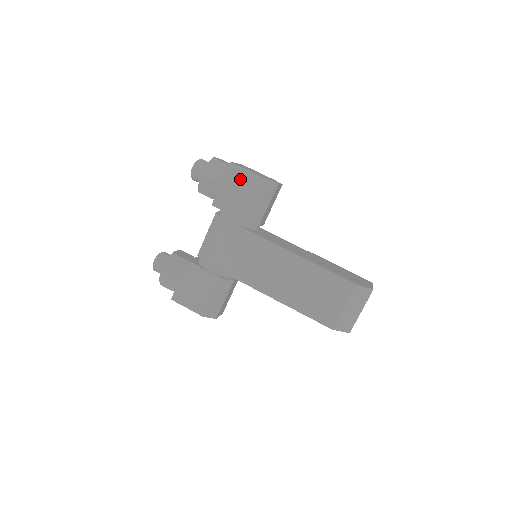
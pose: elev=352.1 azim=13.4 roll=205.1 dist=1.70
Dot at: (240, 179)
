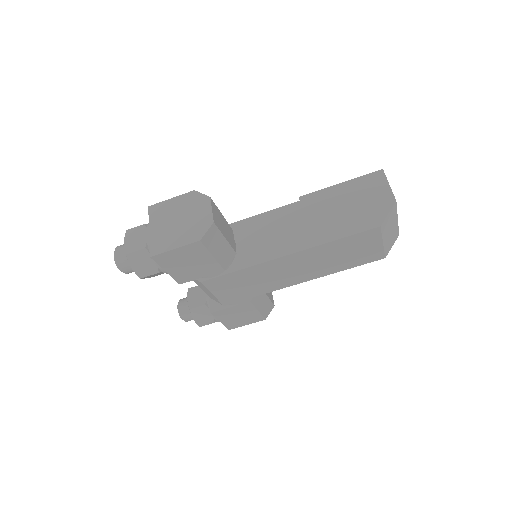
Dot at: (178, 258)
